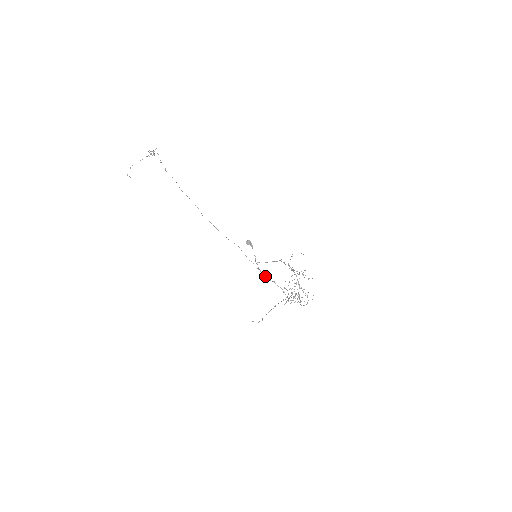
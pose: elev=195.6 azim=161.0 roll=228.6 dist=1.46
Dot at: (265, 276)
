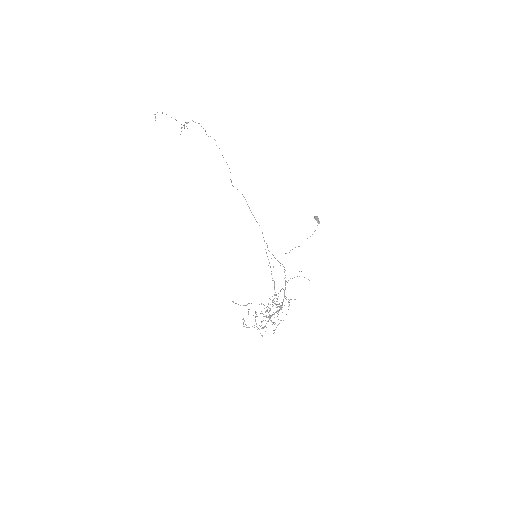
Dot at: (271, 271)
